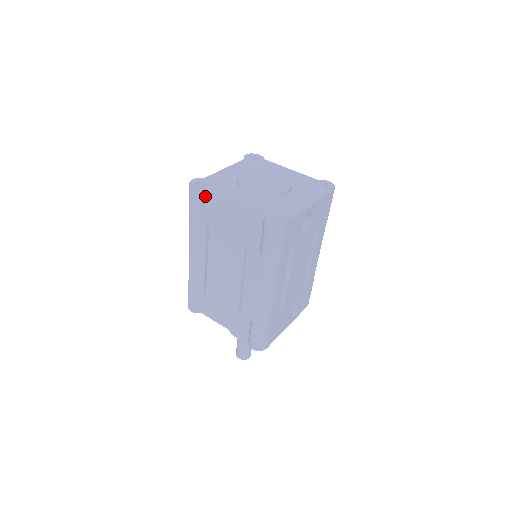
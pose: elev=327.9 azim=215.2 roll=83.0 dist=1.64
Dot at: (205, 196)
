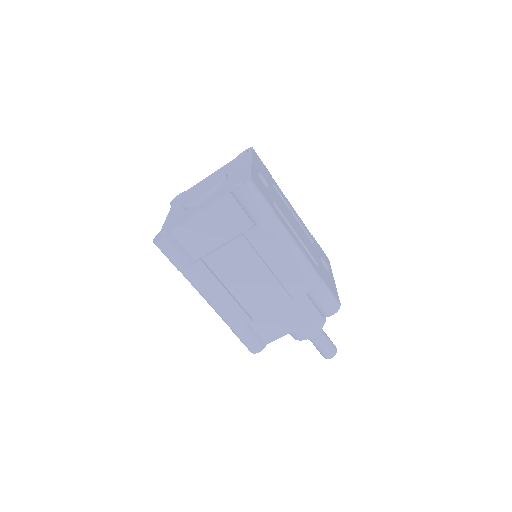
Dot at: (175, 238)
